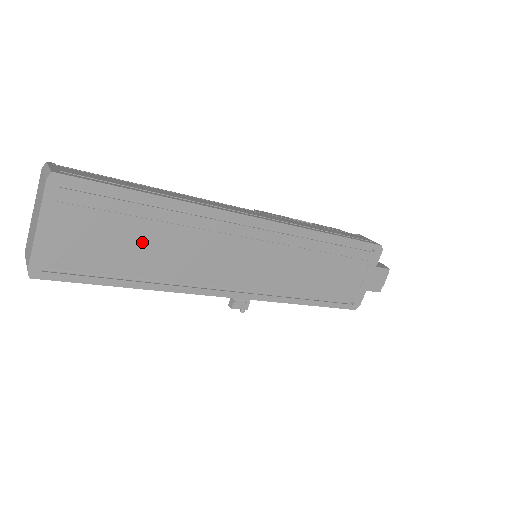
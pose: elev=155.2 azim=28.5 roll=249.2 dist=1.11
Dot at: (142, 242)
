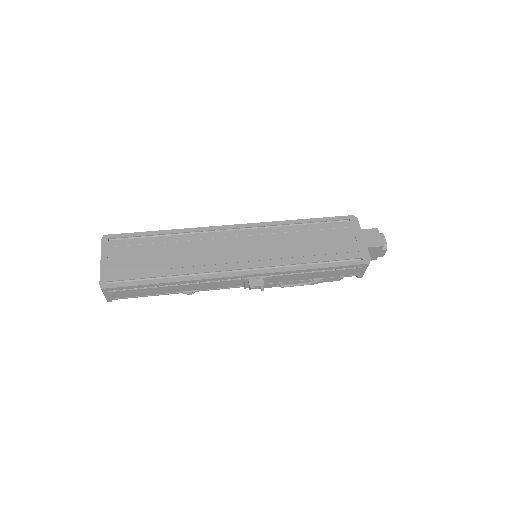
Dot at: (163, 256)
